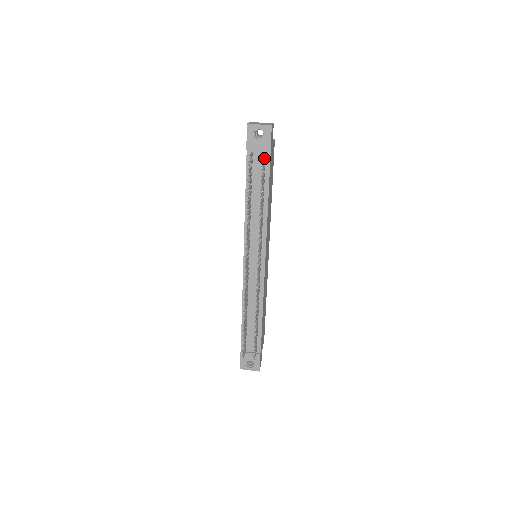
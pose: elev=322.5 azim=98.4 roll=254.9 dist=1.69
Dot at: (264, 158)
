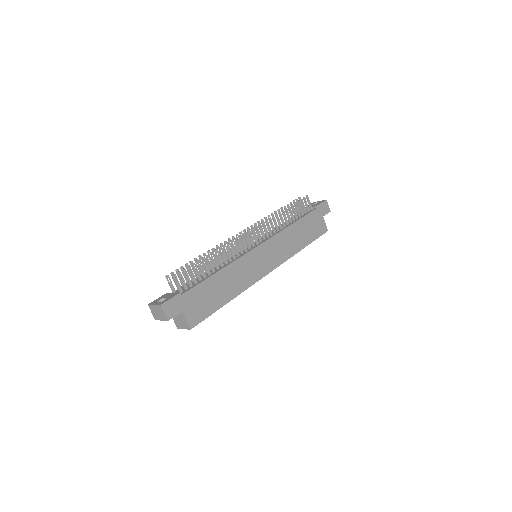
Dot at: (309, 203)
